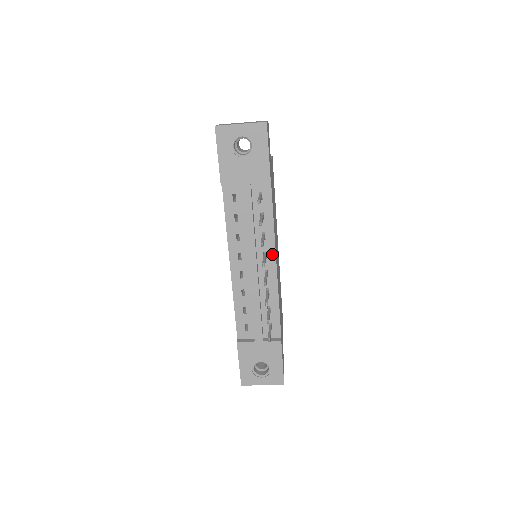
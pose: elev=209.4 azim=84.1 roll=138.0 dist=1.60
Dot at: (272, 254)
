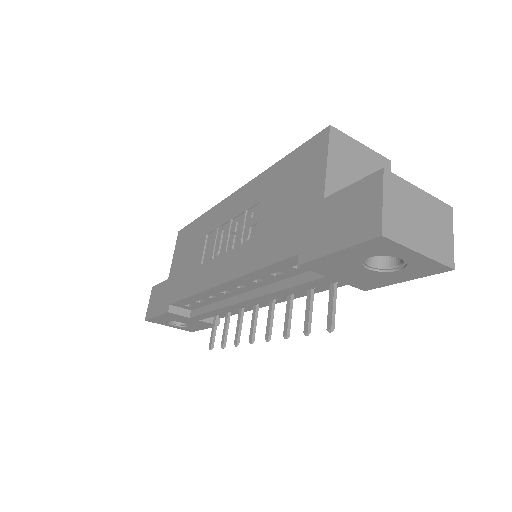
Dot at: (282, 299)
